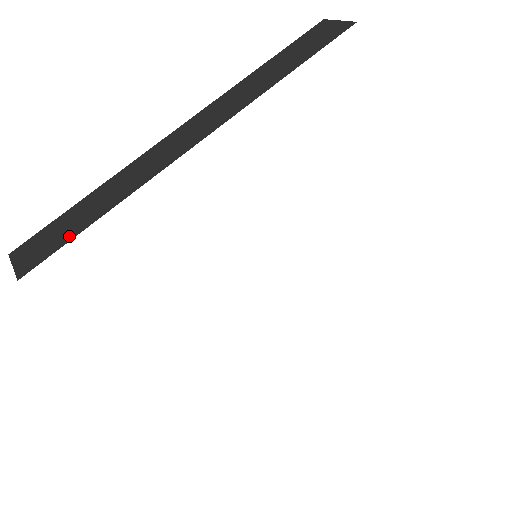
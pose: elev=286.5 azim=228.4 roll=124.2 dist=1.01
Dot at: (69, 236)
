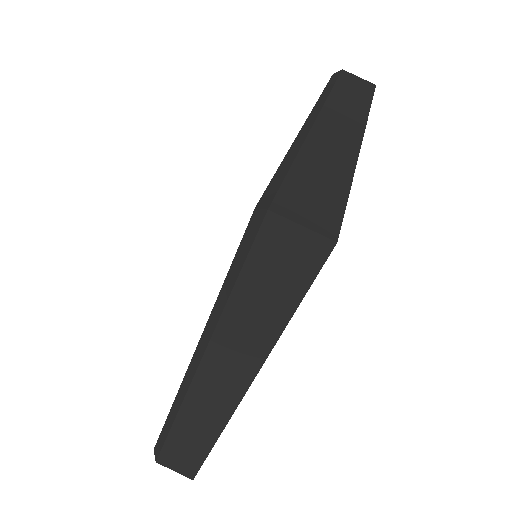
Dot at: (339, 199)
